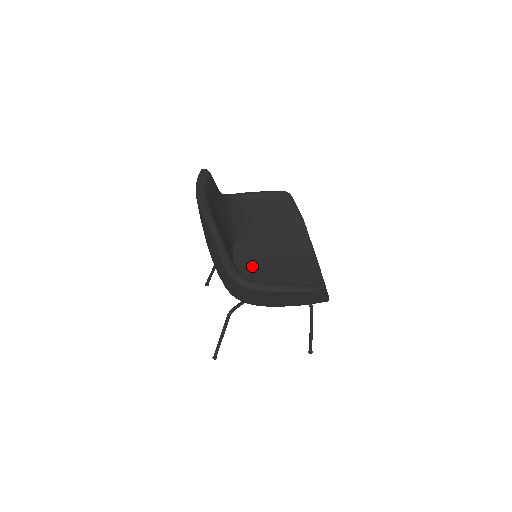
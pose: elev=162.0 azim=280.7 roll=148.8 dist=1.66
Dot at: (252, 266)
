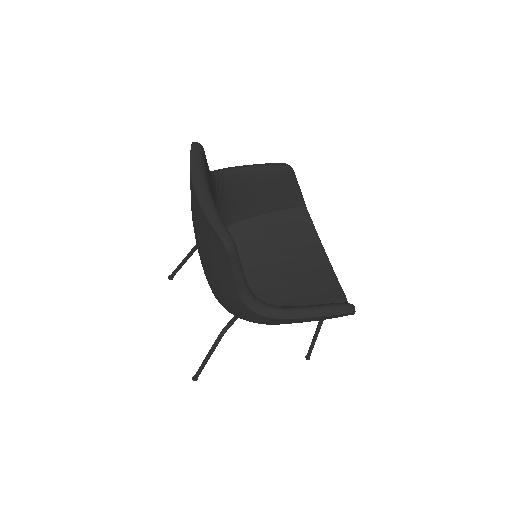
Dot at: (247, 267)
